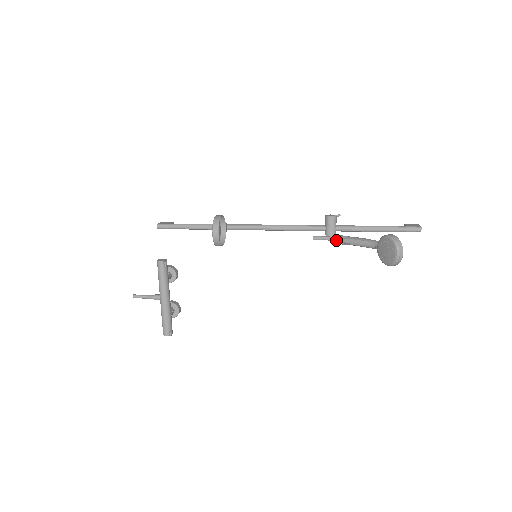
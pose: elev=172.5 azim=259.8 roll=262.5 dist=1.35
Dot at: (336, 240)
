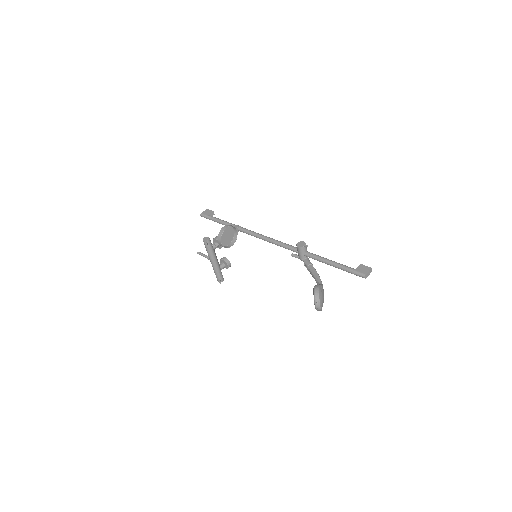
Dot at: (305, 263)
